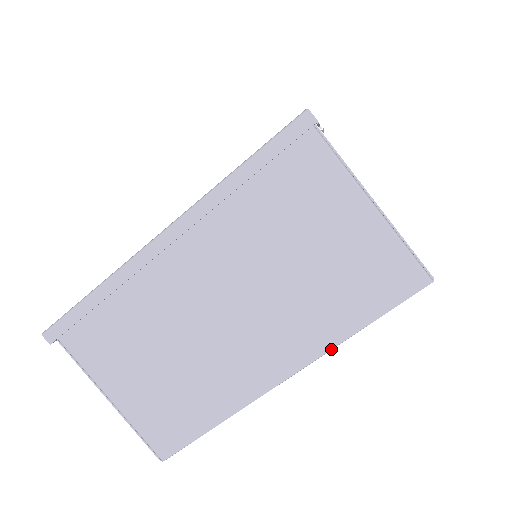
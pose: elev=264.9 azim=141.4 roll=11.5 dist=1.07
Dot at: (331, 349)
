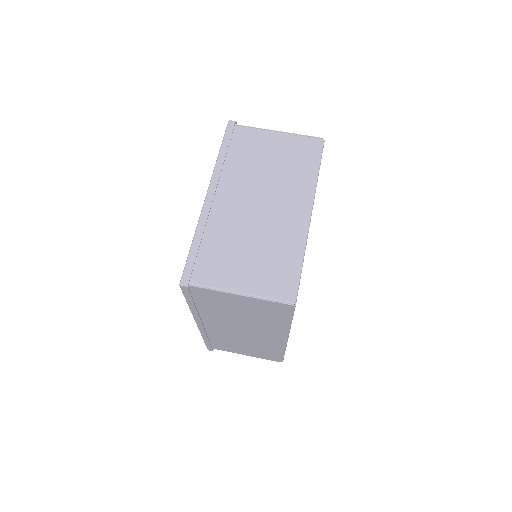
Dot at: (315, 187)
